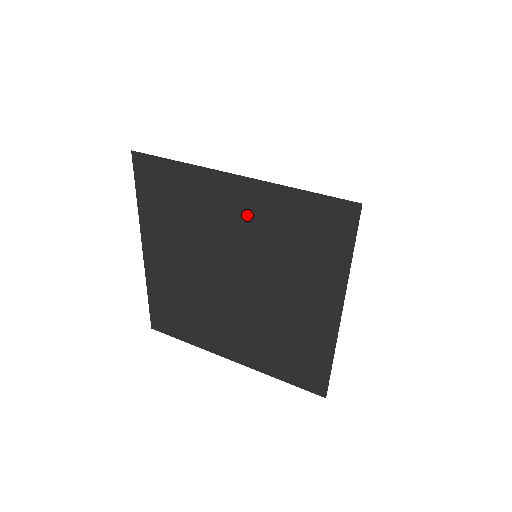
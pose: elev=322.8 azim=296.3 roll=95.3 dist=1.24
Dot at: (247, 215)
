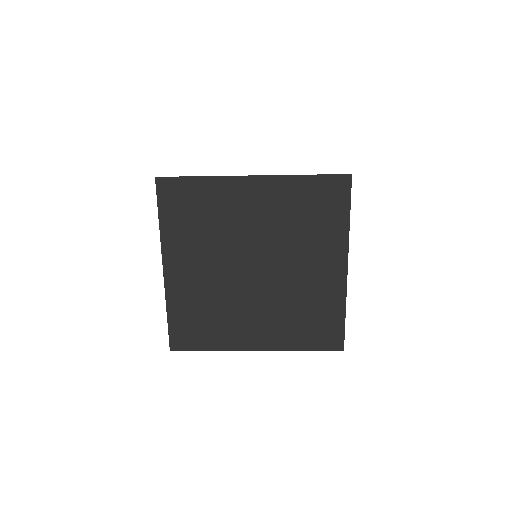
Dot at: (265, 207)
